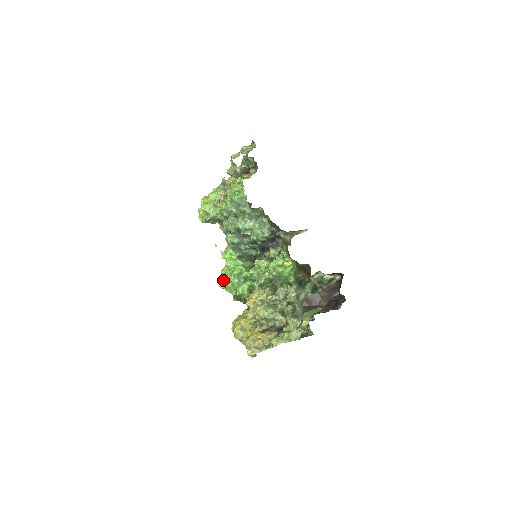
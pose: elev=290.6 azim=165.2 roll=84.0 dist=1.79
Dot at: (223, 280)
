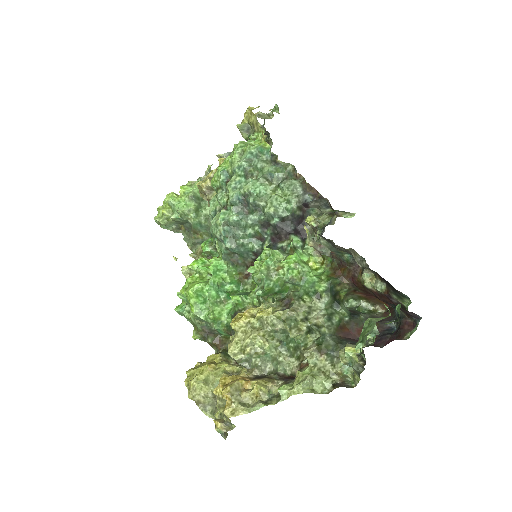
Dot at: (191, 289)
